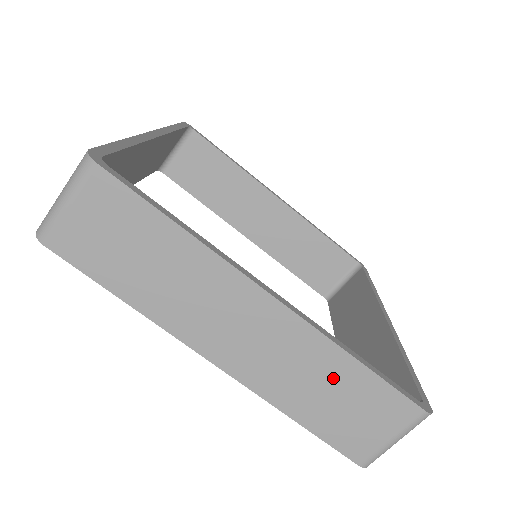
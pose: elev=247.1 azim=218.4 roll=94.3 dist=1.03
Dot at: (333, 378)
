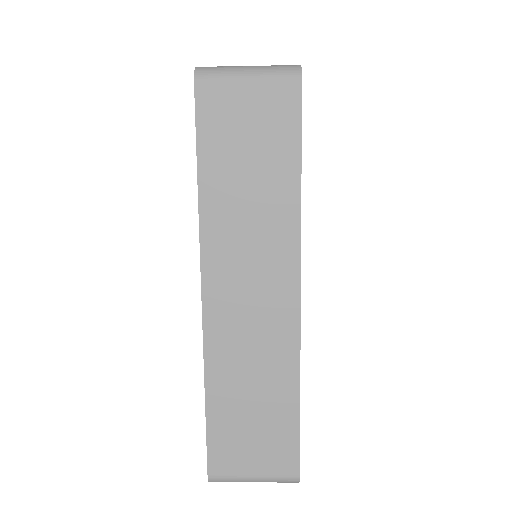
Dot at: occluded
